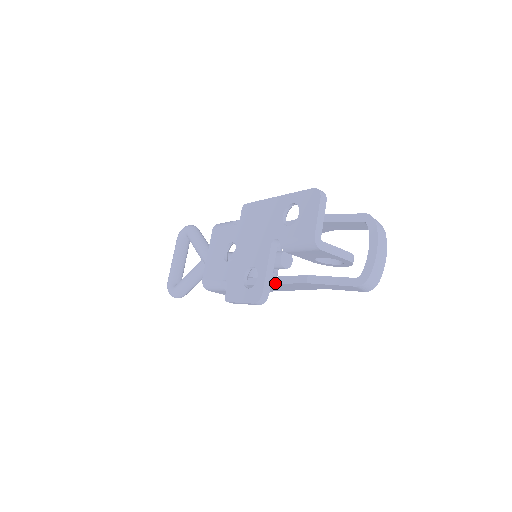
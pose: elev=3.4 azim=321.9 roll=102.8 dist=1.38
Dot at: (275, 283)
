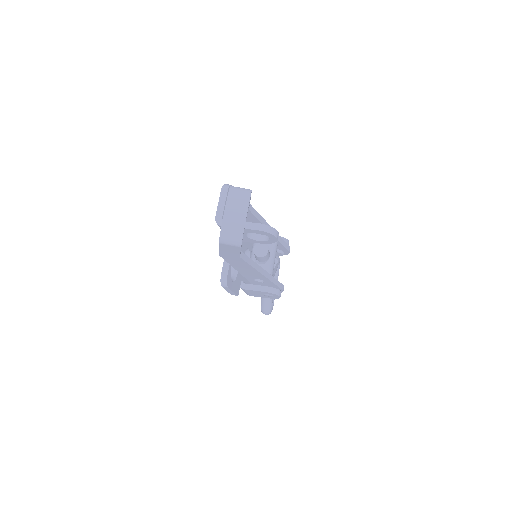
Dot at: (233, 267)
